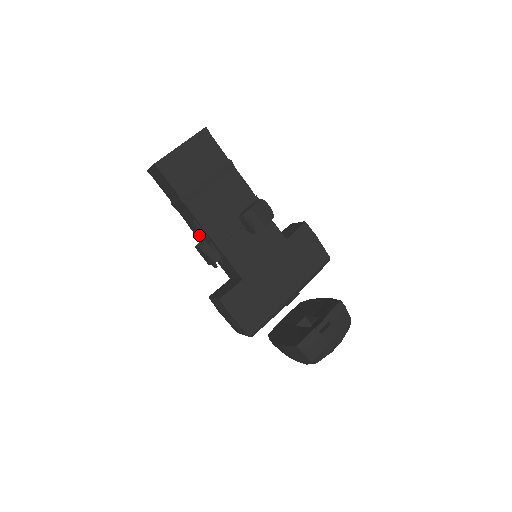
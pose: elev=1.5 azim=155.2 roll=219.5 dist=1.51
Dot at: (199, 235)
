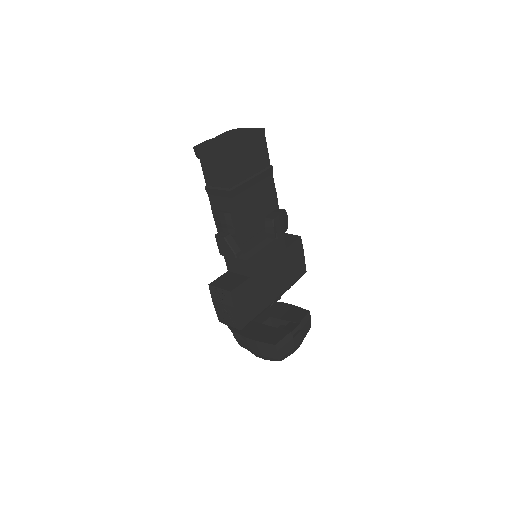
Dot at: (227, 227)
